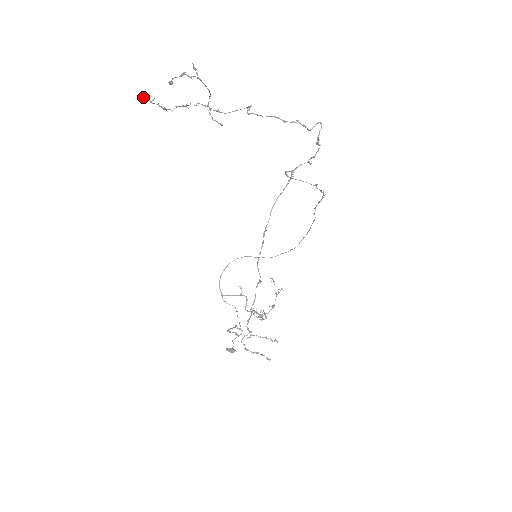
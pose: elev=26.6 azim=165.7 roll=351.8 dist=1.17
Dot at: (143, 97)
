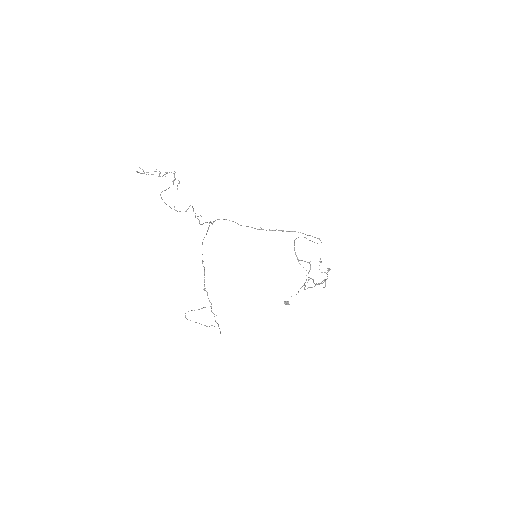
Dot at: (147, 172)
